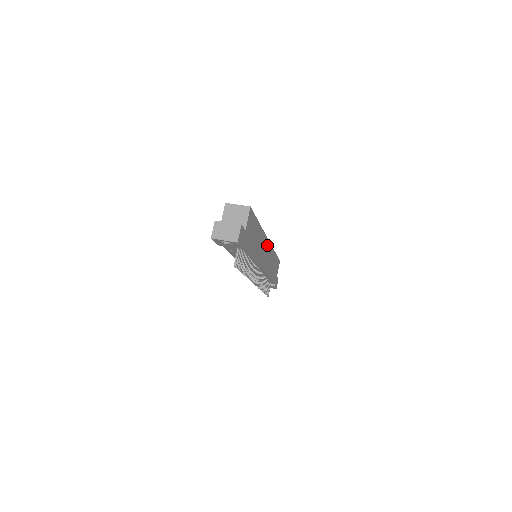
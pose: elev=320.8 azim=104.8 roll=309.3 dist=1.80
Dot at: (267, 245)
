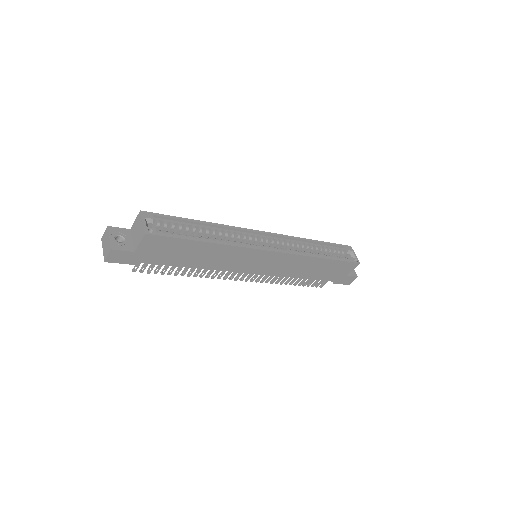
Dot at: (267, 255)
